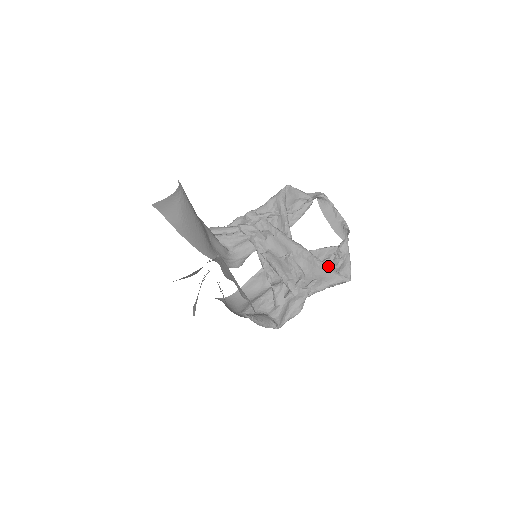
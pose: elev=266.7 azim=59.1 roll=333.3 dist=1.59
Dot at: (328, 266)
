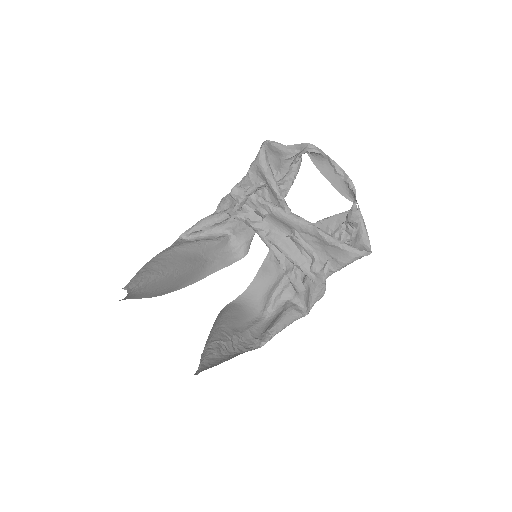
Dot at: (340, 242)
